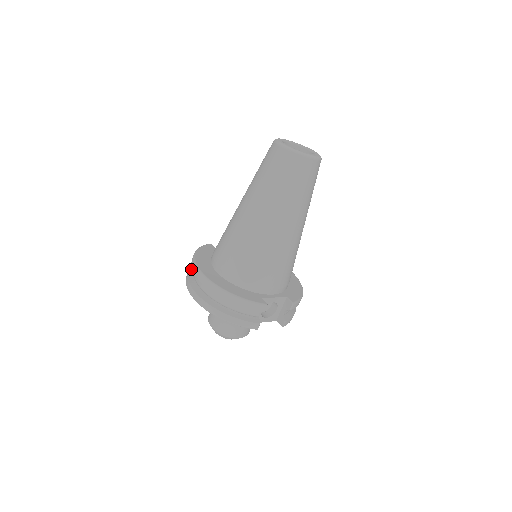
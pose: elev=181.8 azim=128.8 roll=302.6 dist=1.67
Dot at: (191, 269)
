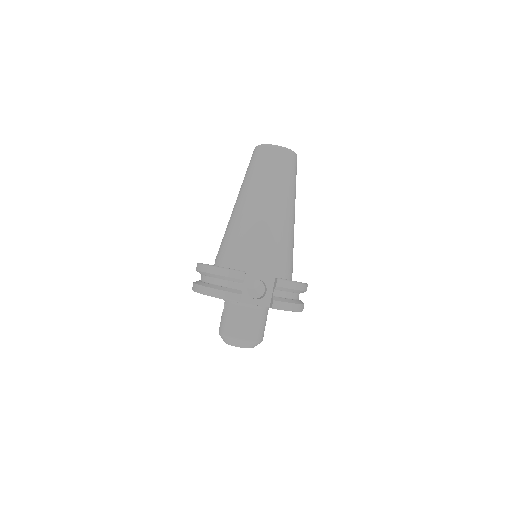
Dot at: occluded
